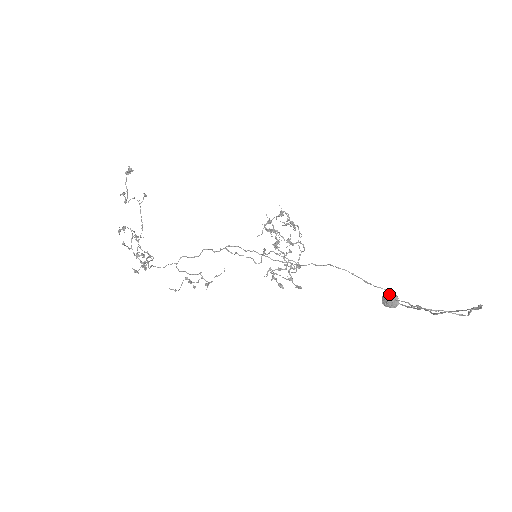
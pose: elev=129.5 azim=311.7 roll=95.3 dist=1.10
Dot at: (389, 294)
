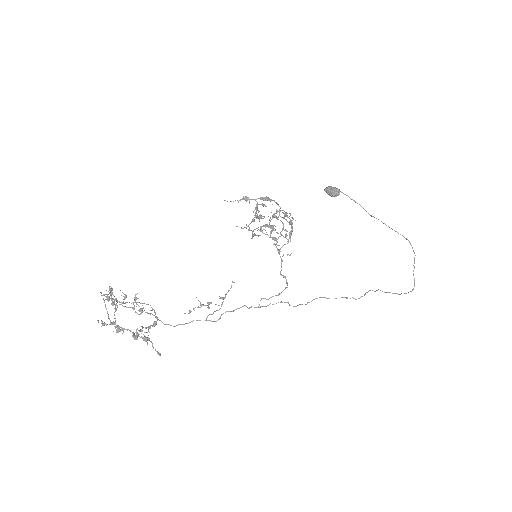
Dot at: occluded
